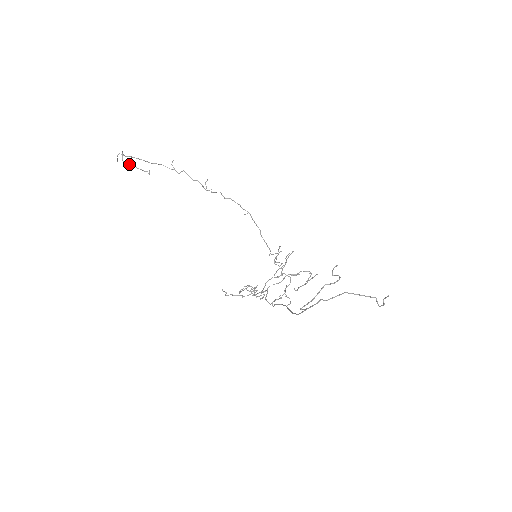
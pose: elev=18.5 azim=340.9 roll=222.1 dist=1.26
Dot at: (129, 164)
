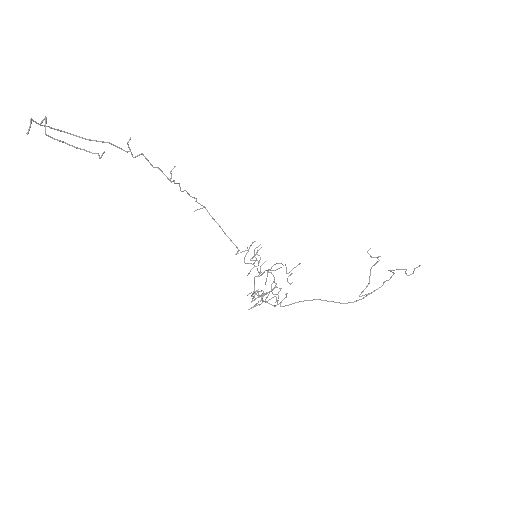
Dot at: (58, 140)
